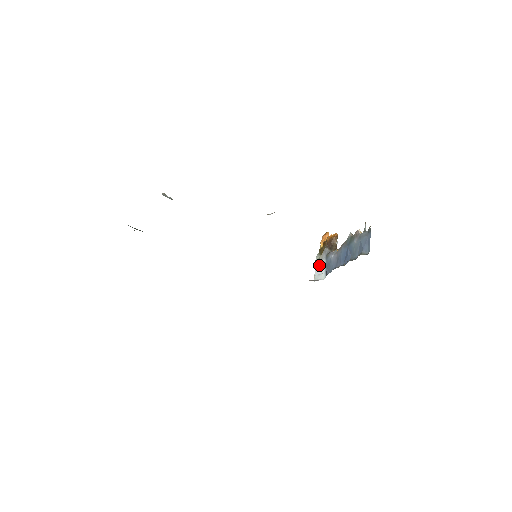
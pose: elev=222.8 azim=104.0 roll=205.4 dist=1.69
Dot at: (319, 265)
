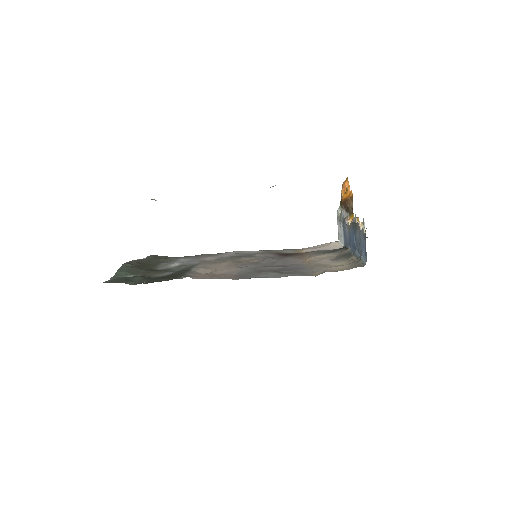
Dot at: (339, 225)
